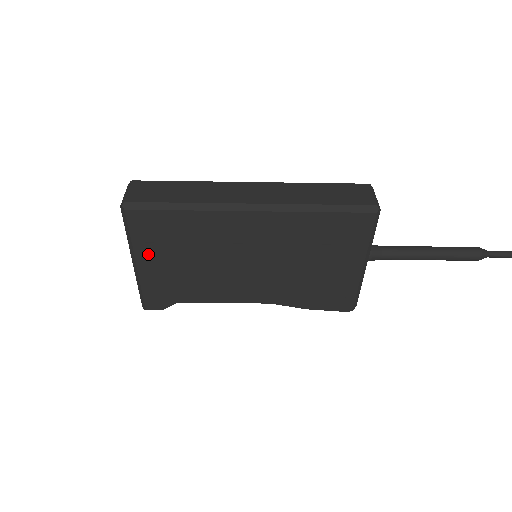
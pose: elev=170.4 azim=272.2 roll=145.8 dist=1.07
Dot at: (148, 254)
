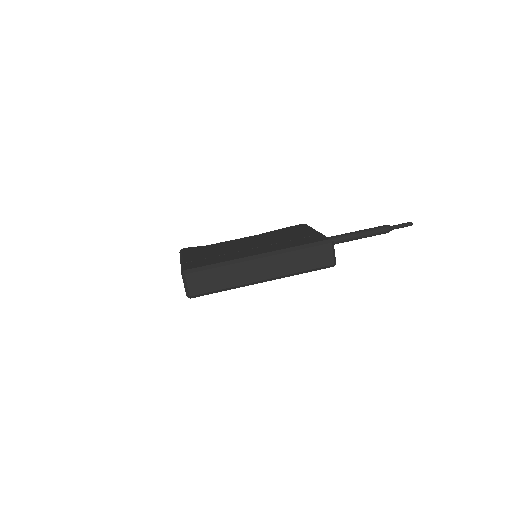
Dot at: occluded
